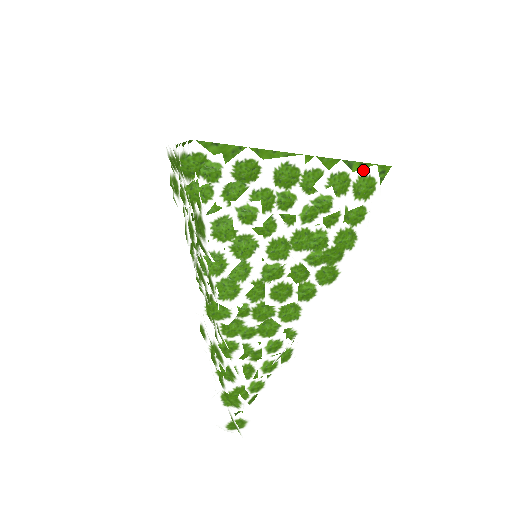
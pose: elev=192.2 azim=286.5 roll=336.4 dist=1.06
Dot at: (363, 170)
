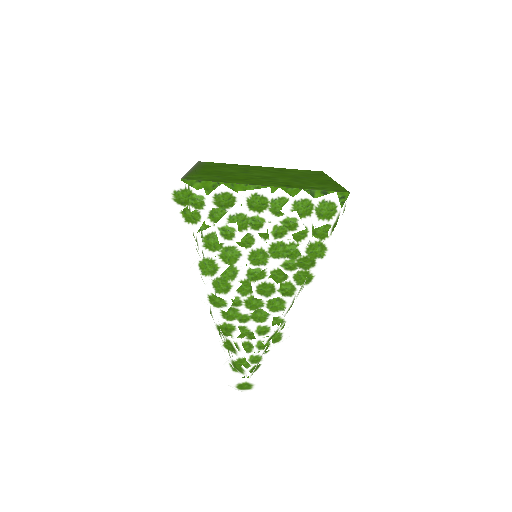
Dot at: (323, 197)
